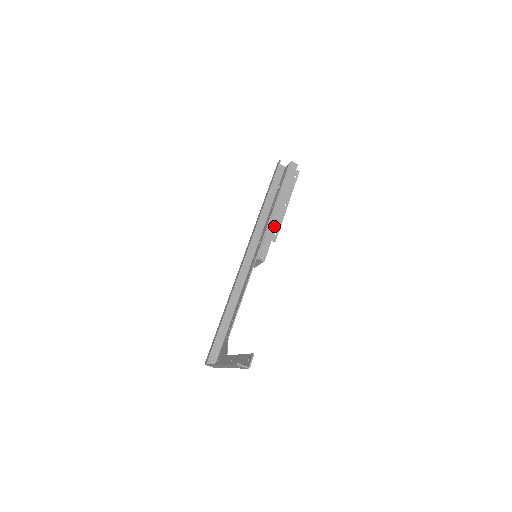
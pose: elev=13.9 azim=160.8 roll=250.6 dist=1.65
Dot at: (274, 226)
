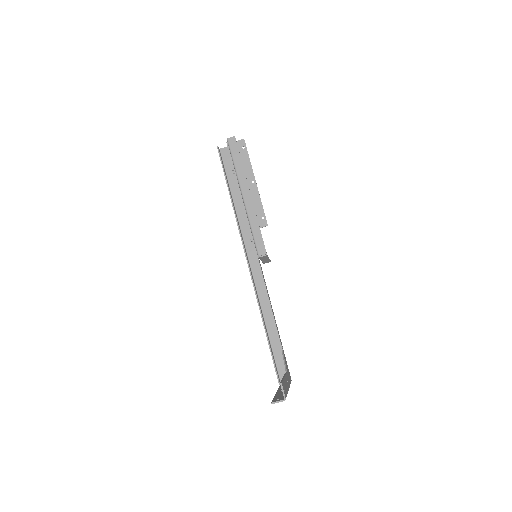
Dot at: (253, 215)
